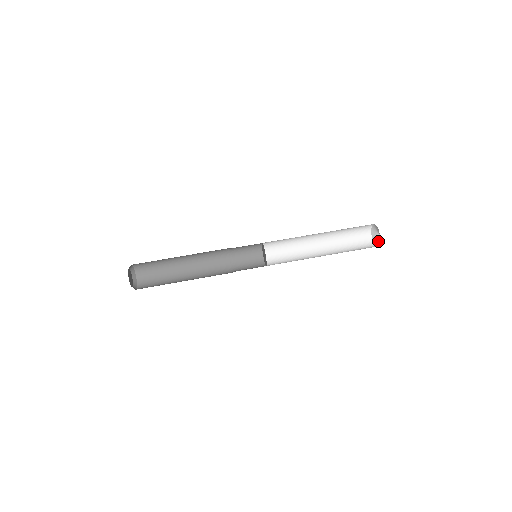
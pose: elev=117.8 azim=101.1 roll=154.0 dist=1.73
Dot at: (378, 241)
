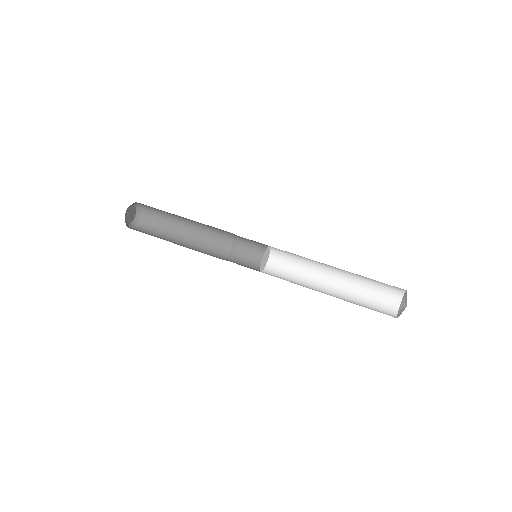
Dot at: occluded
